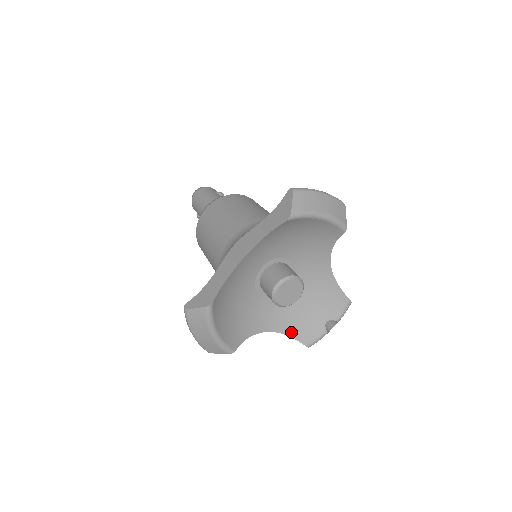
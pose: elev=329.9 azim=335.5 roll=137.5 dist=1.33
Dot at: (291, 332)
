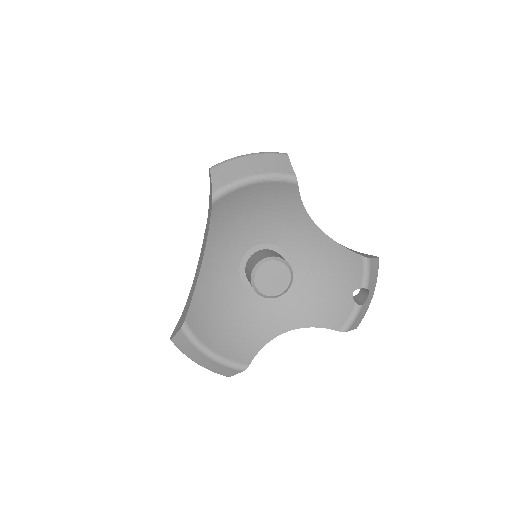
Dot at: (317, 322)
